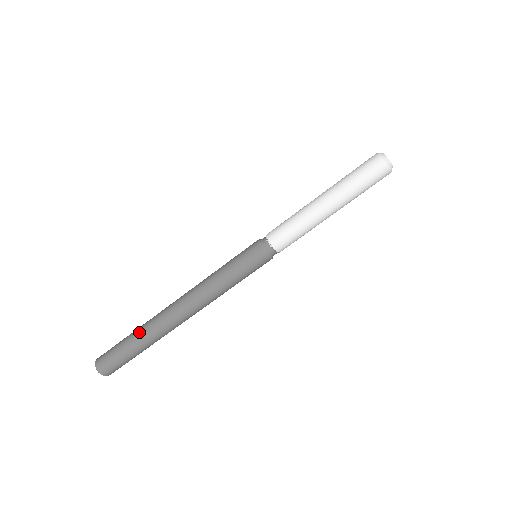
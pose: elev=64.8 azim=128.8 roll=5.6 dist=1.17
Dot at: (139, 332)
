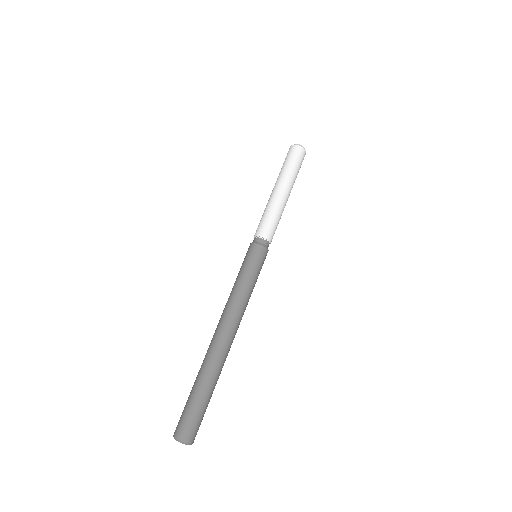
Dot at: occluded
